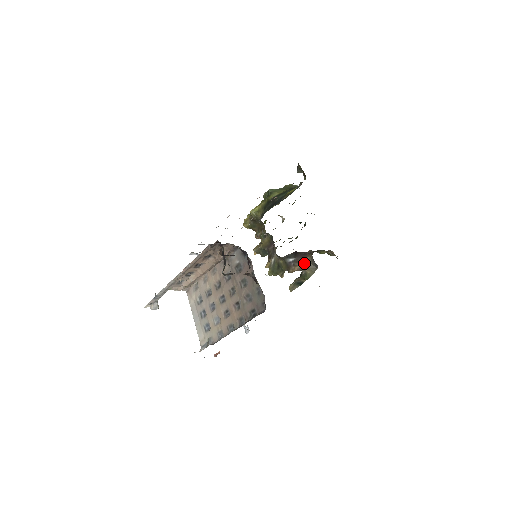
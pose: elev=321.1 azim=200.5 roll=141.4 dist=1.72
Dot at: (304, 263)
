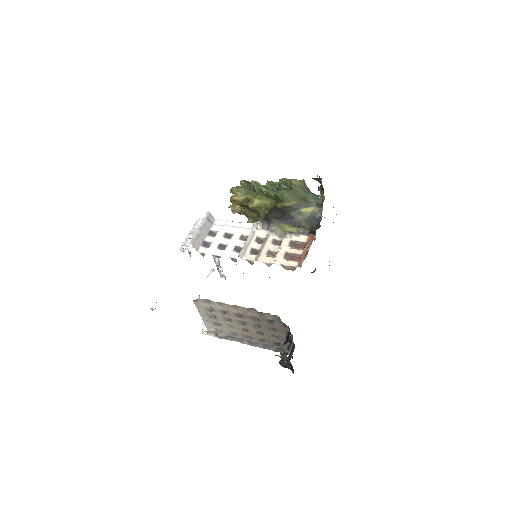
Dot at: occluded
